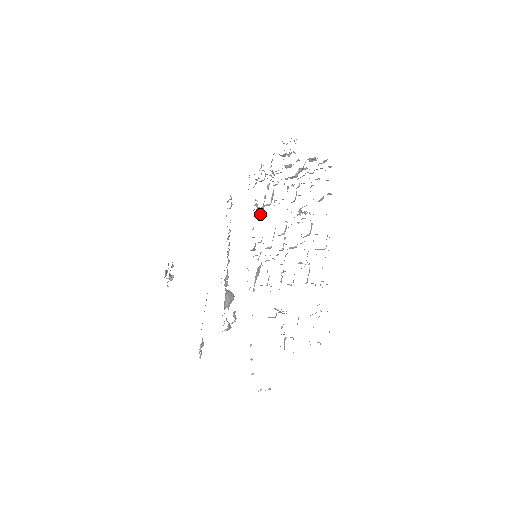
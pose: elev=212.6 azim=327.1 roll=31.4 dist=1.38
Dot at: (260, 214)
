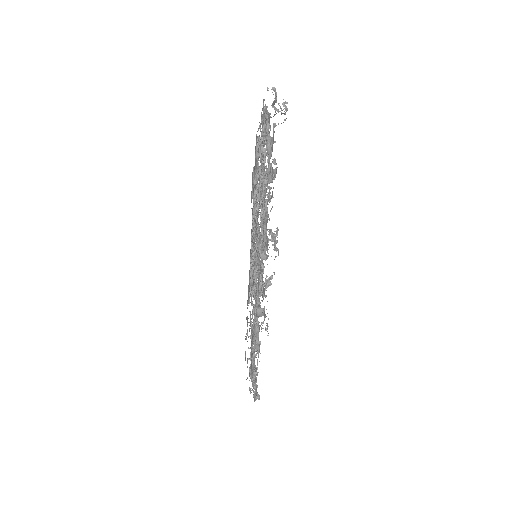
Dot at: occluded
